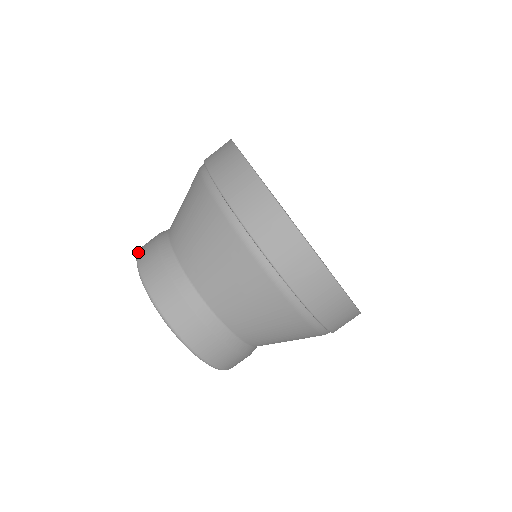
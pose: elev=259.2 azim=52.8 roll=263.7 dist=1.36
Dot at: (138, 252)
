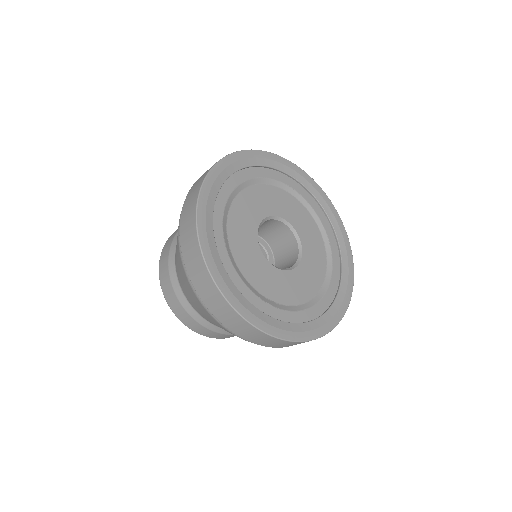
Dot at: (167, 240)
